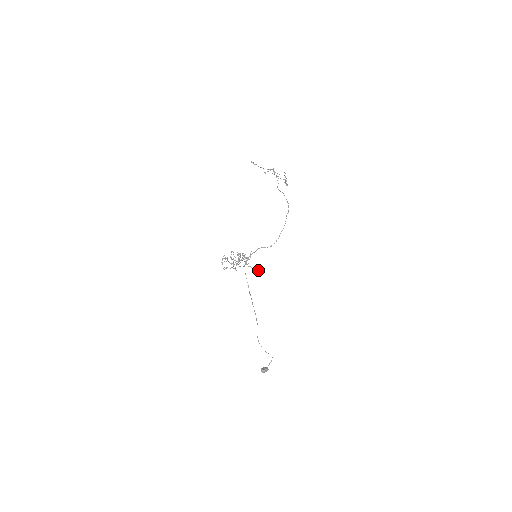
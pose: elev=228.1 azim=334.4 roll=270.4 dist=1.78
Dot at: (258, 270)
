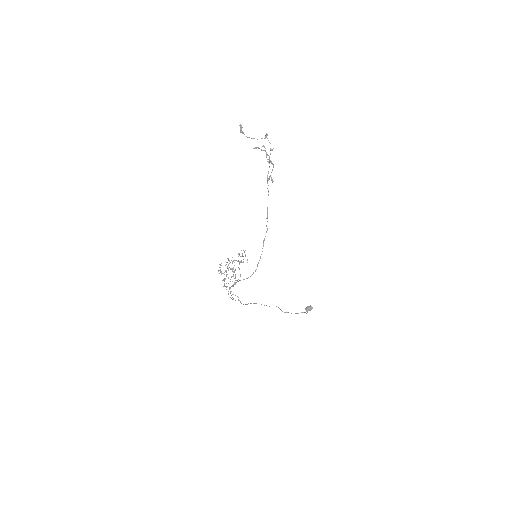
Dot at: (240, 301)
